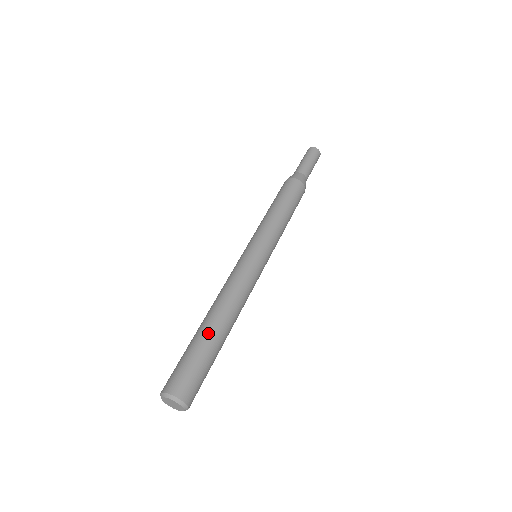
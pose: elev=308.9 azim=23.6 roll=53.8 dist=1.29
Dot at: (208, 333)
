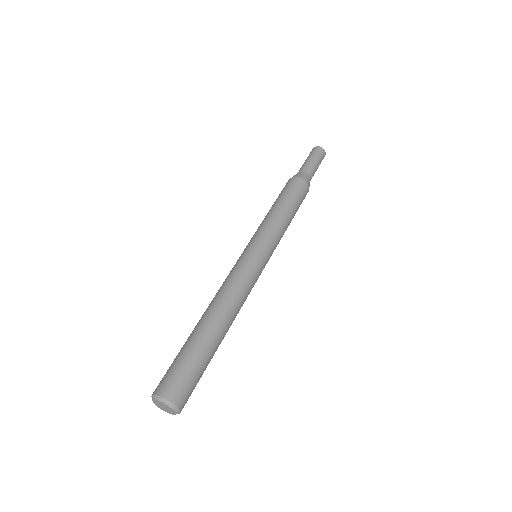
Dot at: (201, 333)
